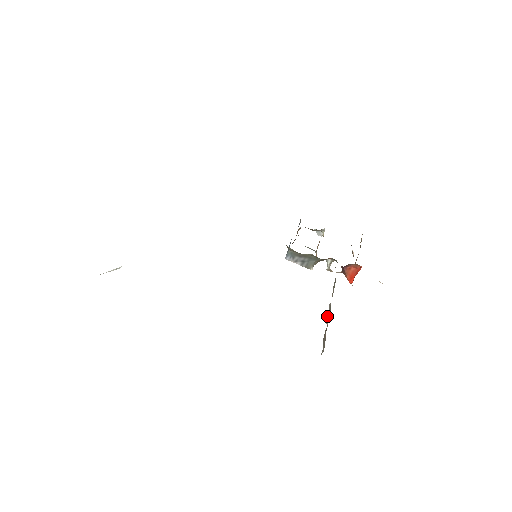
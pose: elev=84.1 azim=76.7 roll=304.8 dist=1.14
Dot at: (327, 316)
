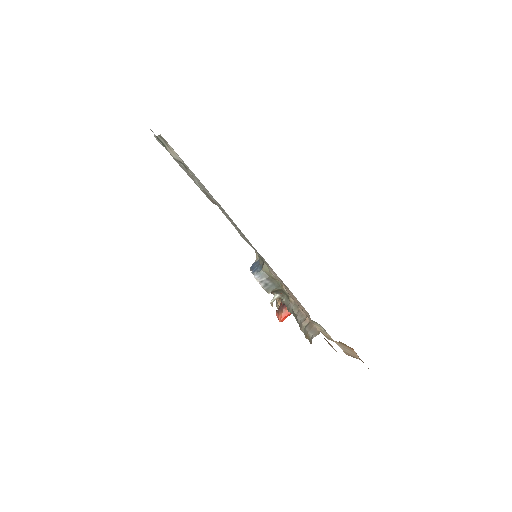
Dot at: (306, 319)
